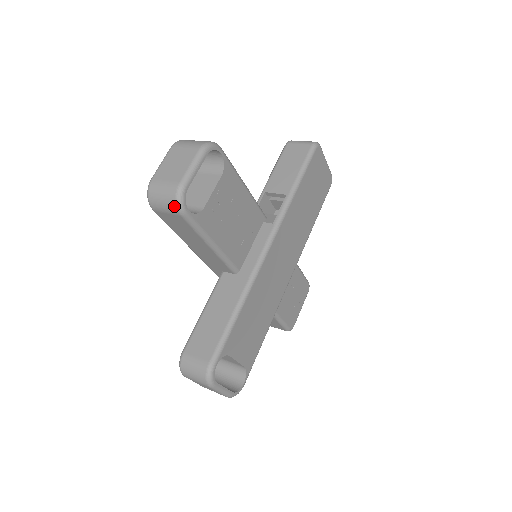
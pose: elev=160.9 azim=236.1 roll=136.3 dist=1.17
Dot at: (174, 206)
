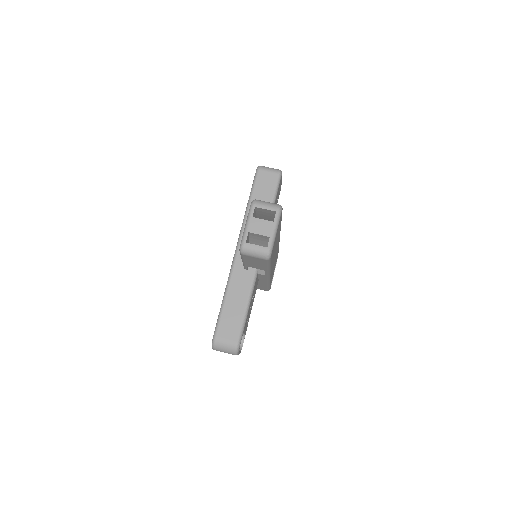
Dot at: occluded
